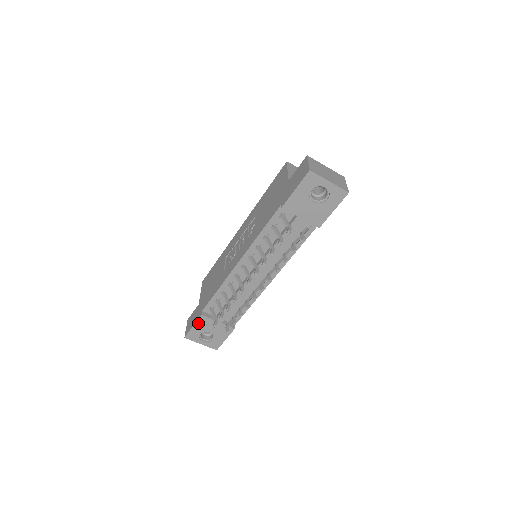
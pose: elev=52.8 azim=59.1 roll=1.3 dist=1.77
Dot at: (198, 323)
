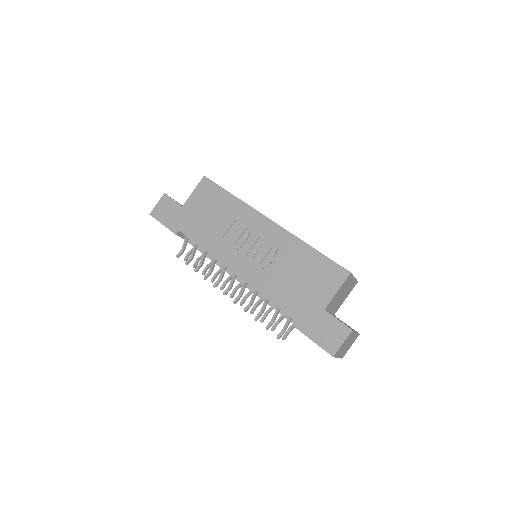
Dot at: (169, 229)
